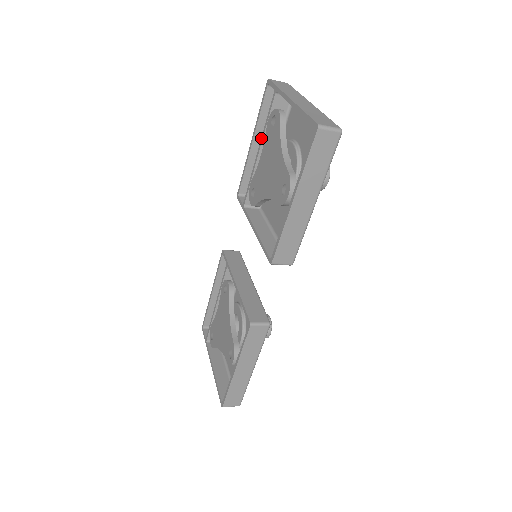
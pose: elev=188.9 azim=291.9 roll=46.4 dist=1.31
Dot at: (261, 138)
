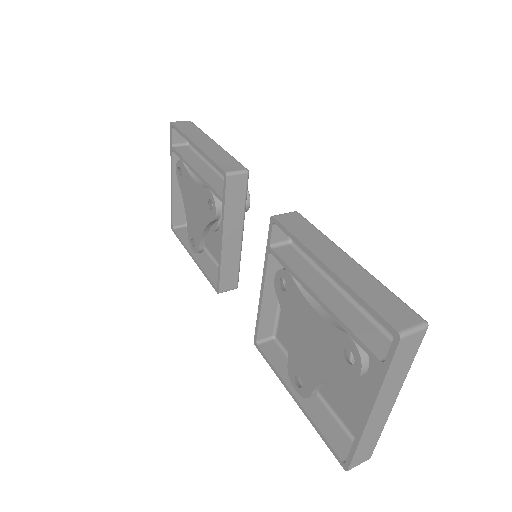
Dot at: (331, 311)
